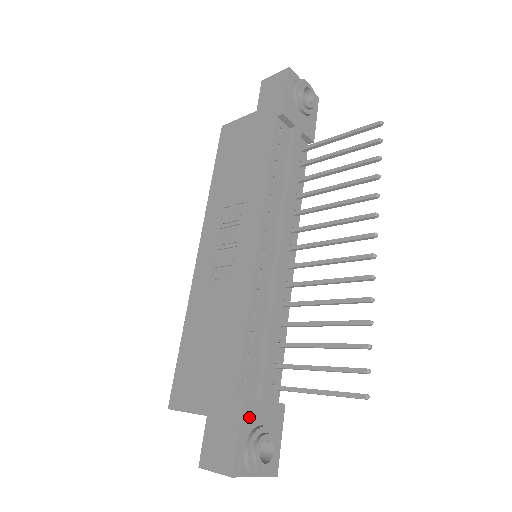
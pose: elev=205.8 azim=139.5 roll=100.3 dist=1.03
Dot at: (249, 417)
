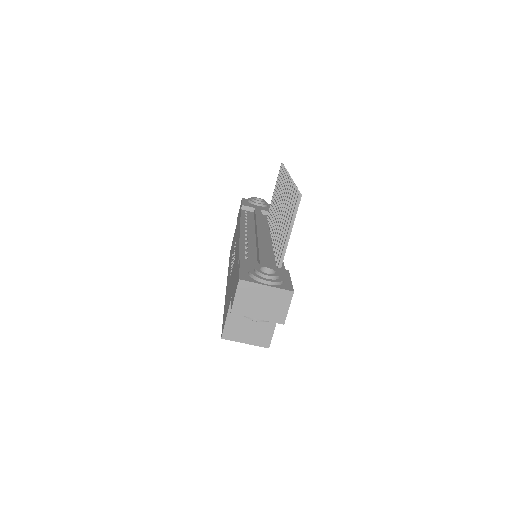
Dot at: (249, 266)
